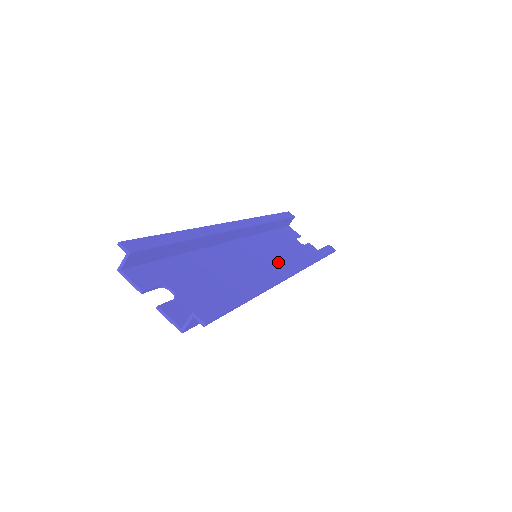
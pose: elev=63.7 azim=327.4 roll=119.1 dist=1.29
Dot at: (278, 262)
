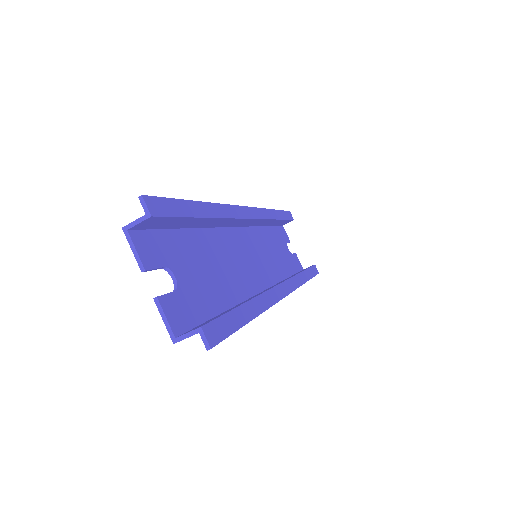
Dot at: (270, 269)
